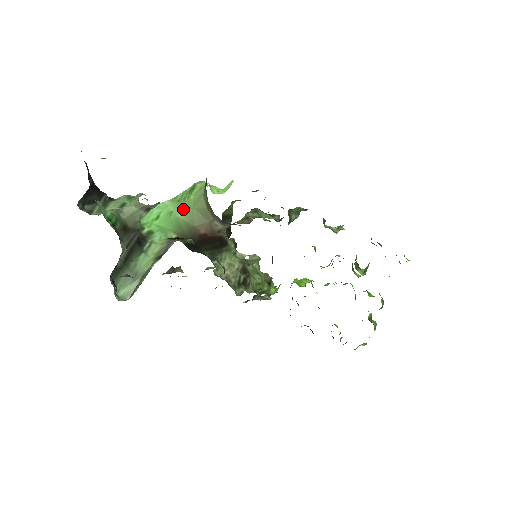
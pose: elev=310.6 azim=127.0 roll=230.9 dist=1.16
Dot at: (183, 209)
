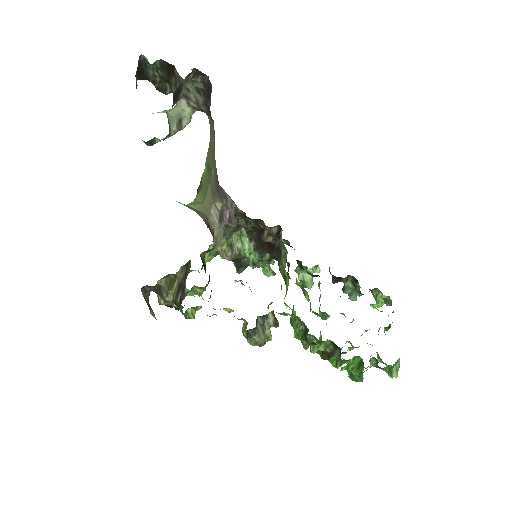
Dot at: occluded
